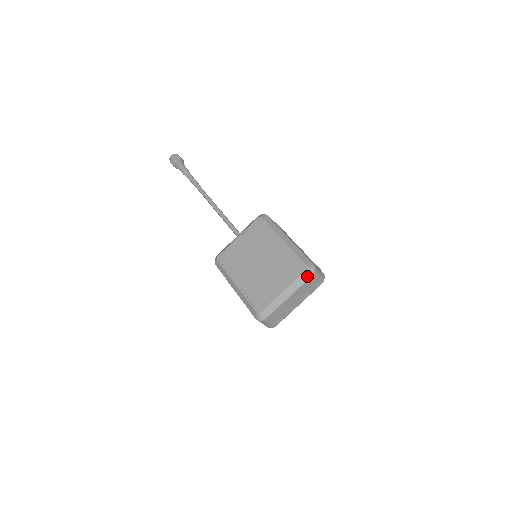
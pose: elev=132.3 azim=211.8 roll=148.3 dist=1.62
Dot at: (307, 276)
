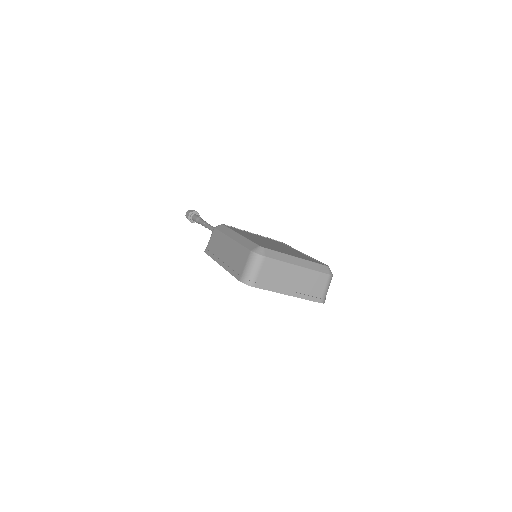
Dot at: (325, 270)
